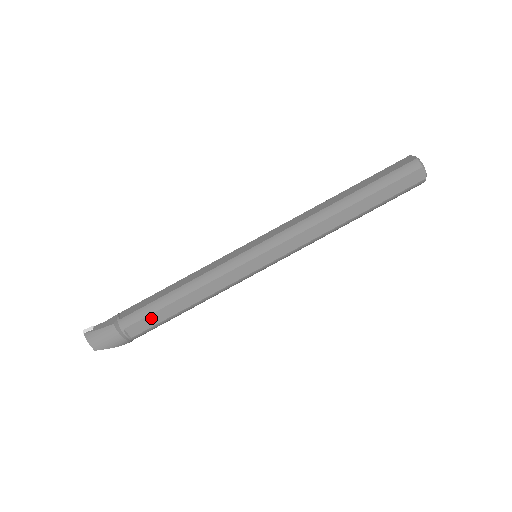
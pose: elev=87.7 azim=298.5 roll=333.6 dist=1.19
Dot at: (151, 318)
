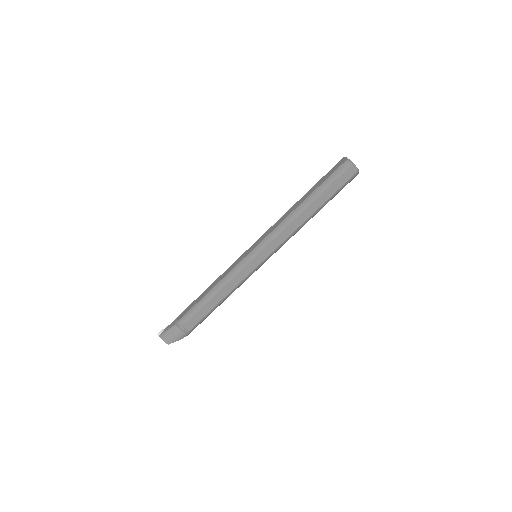
Dot at: (198, 315)
